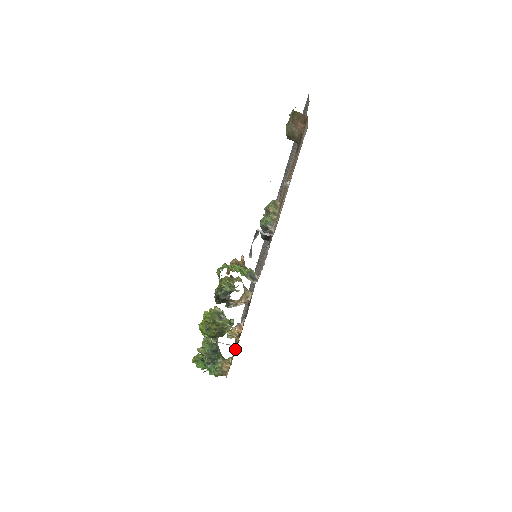
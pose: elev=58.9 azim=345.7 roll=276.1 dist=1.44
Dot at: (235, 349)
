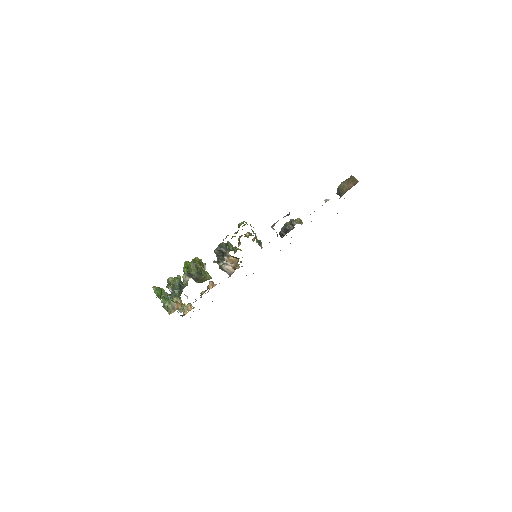
Dot at: occluded
